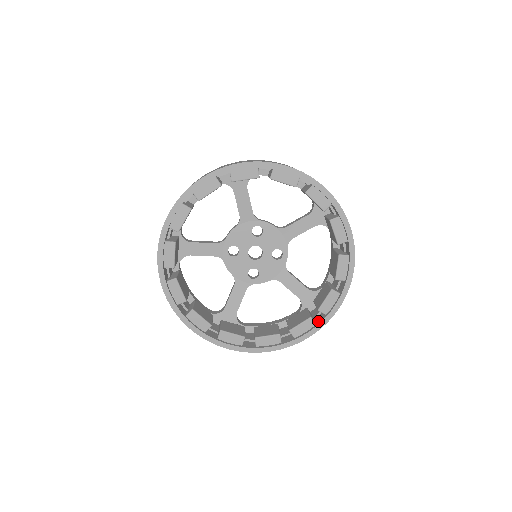
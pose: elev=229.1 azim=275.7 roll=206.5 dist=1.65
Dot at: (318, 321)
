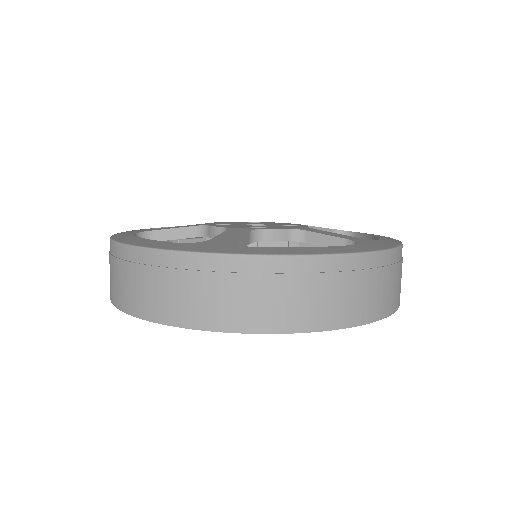
Dot at: occluded
